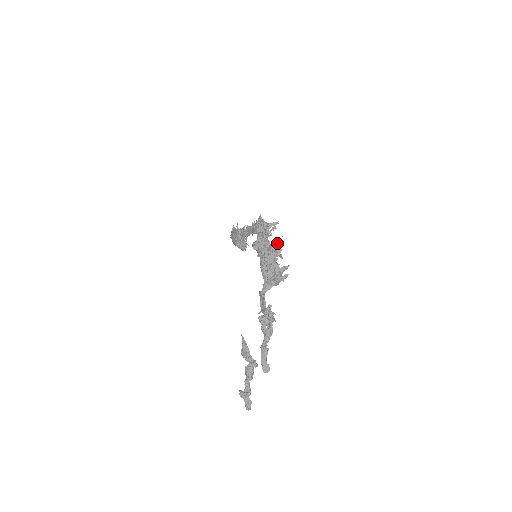
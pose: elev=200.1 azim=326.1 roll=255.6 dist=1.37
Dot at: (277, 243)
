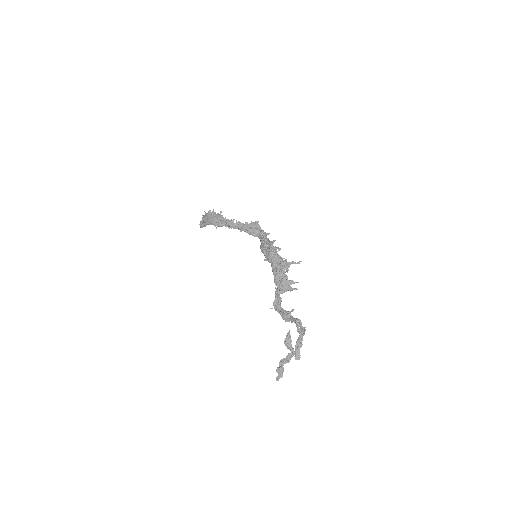
Dot at: occluded
